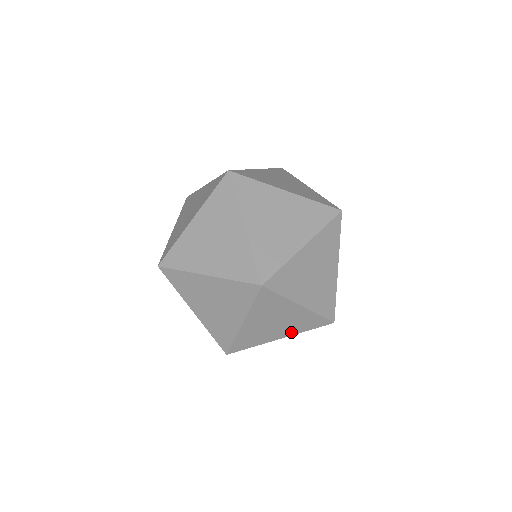
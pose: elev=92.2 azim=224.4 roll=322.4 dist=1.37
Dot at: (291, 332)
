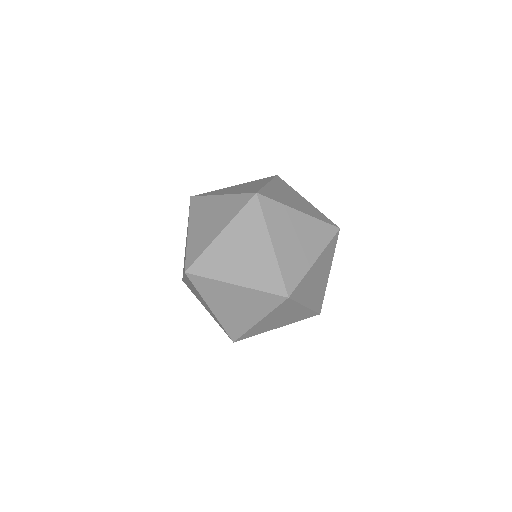
Dot at: (248, 281)
